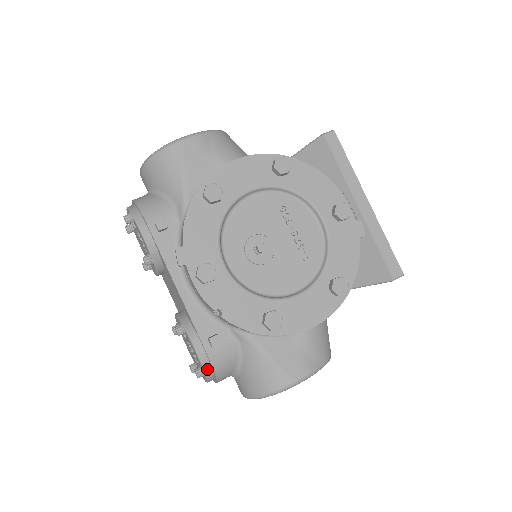
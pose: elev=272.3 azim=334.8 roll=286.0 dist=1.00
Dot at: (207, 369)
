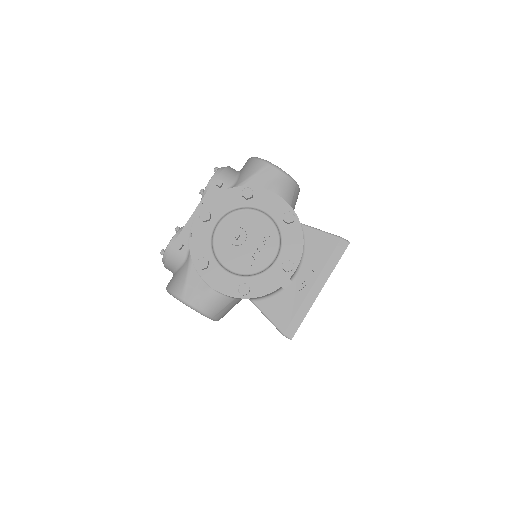
Dot at: (166, 254)
